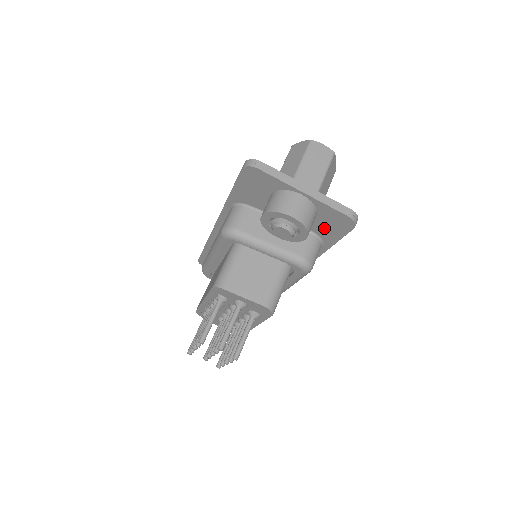
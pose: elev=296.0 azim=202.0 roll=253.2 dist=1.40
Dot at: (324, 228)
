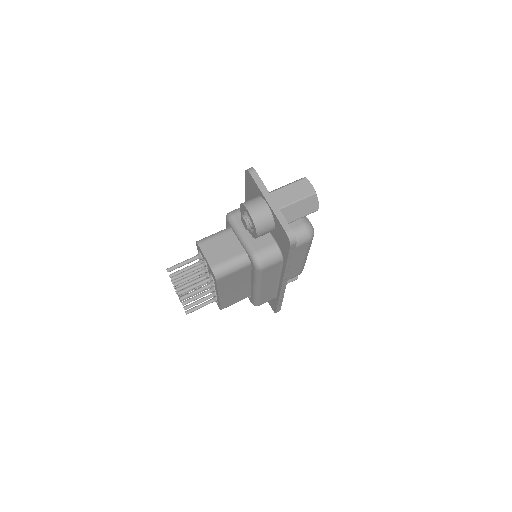
Dot at: (280, 241)
